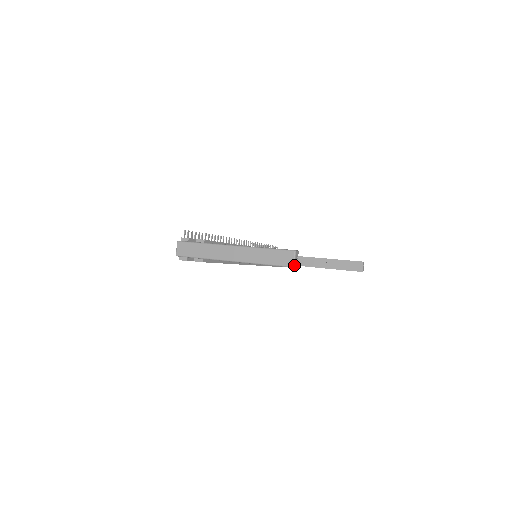
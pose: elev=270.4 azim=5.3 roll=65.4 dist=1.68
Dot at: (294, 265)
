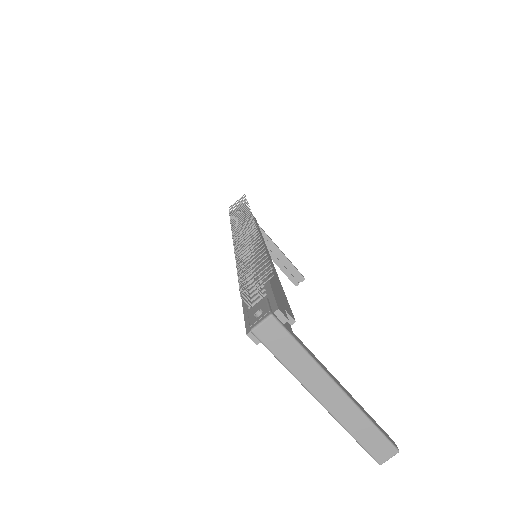
Dot at: occluded
